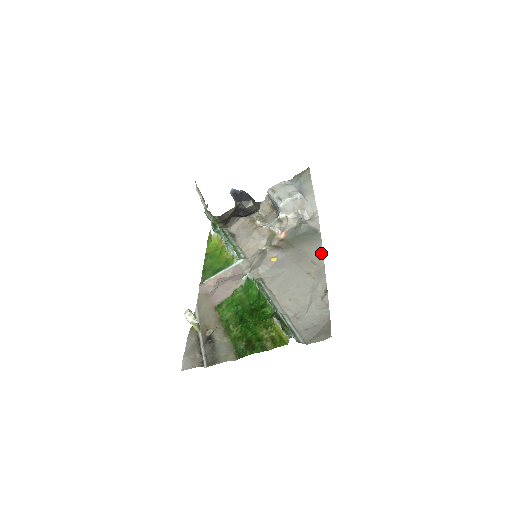
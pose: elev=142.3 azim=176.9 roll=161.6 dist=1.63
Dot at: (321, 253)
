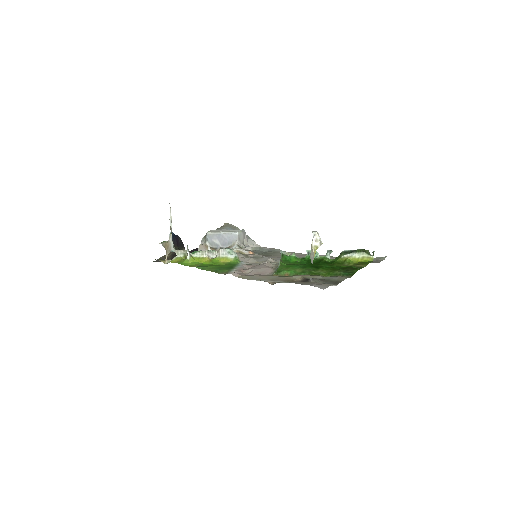
Dot at: (298, 253)
